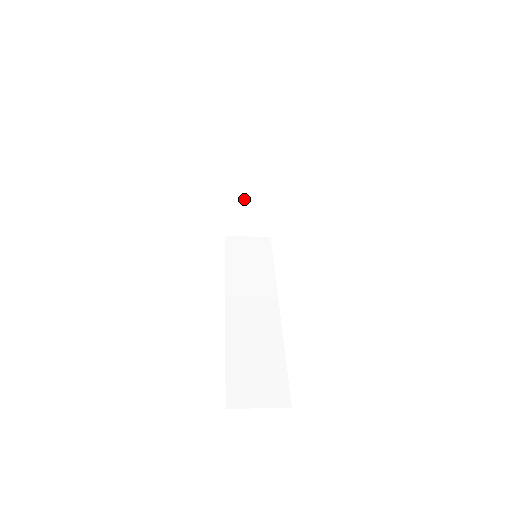
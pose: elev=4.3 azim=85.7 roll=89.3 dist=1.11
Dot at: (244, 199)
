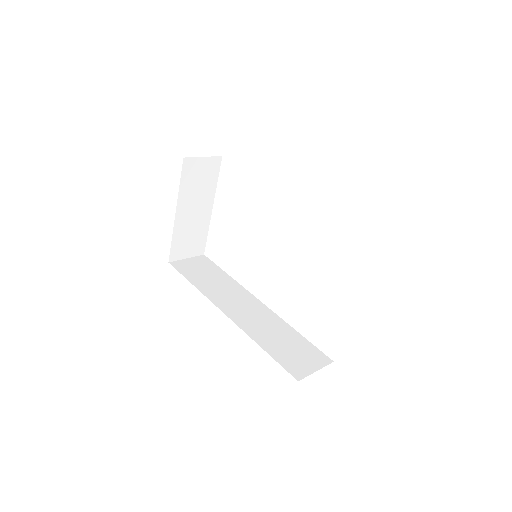
Dot at: (188, 221)
